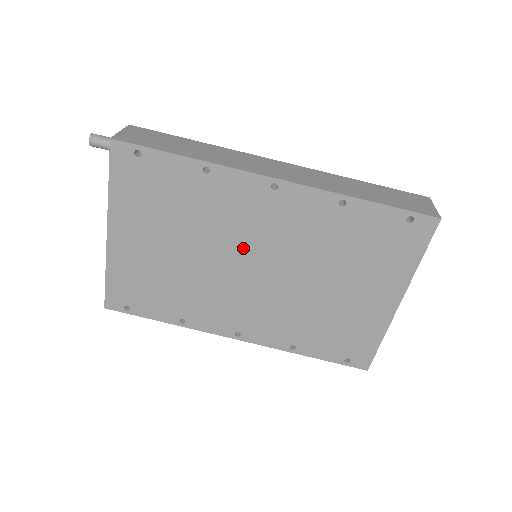
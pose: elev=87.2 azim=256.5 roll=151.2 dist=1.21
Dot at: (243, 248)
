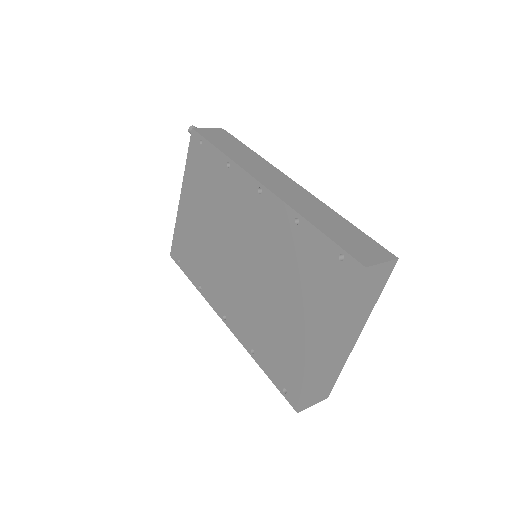
Dot at: (237, 238)
